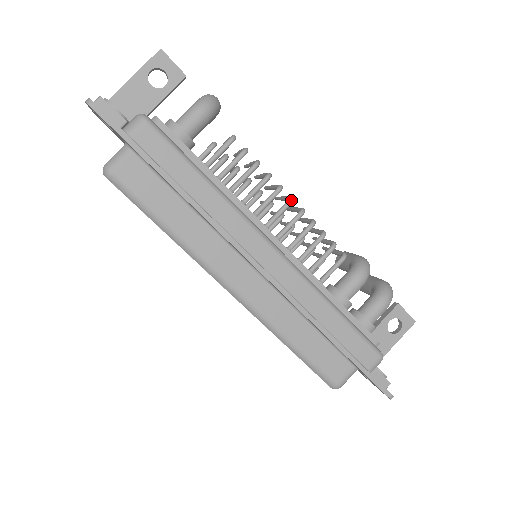
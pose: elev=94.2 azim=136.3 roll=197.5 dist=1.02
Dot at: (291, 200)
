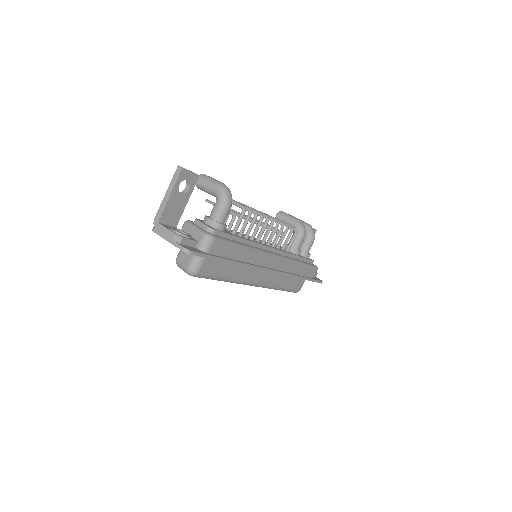
Dot at: occluded
